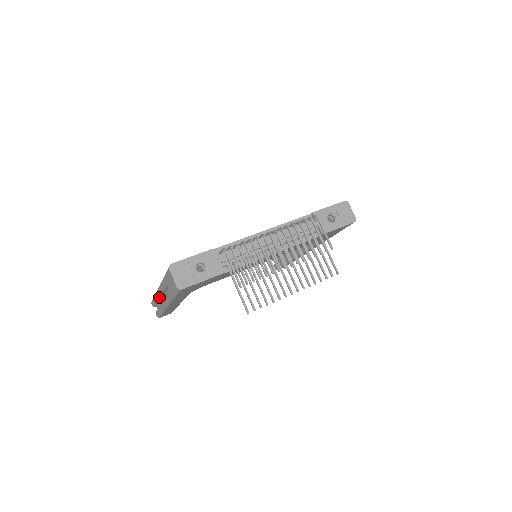
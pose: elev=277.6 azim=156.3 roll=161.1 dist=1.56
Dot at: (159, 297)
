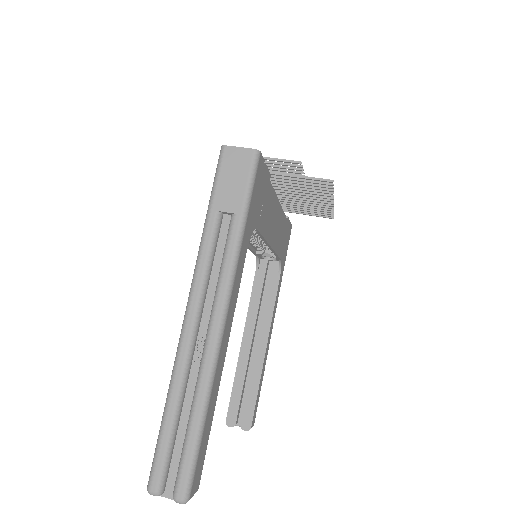
Dot at: (189, 356)
